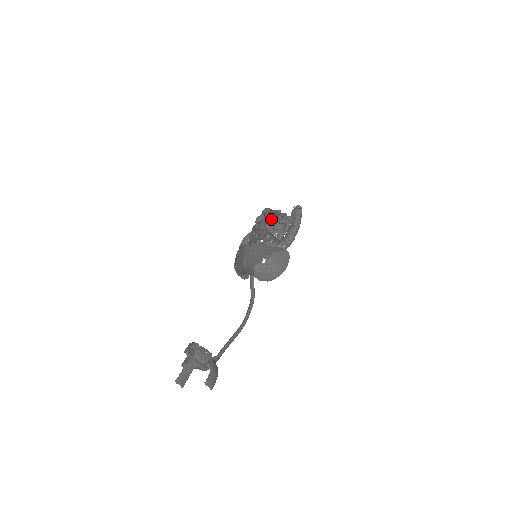
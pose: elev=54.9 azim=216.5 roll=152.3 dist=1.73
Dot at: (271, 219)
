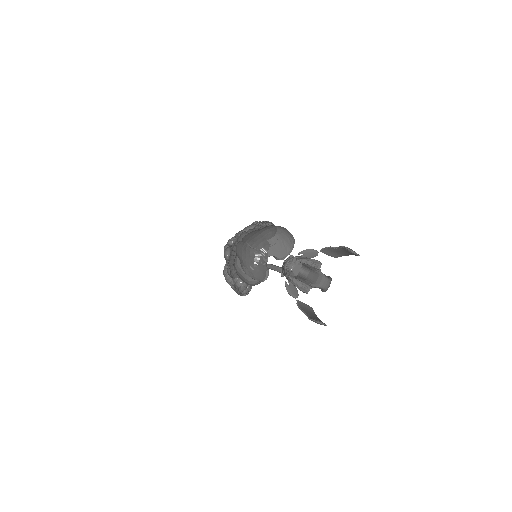
Dot at: (239, 232)
